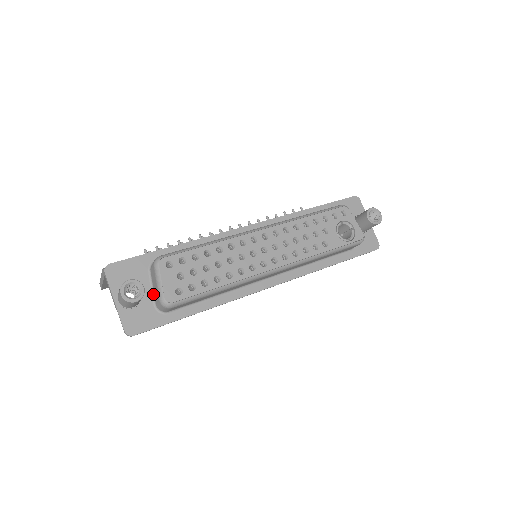
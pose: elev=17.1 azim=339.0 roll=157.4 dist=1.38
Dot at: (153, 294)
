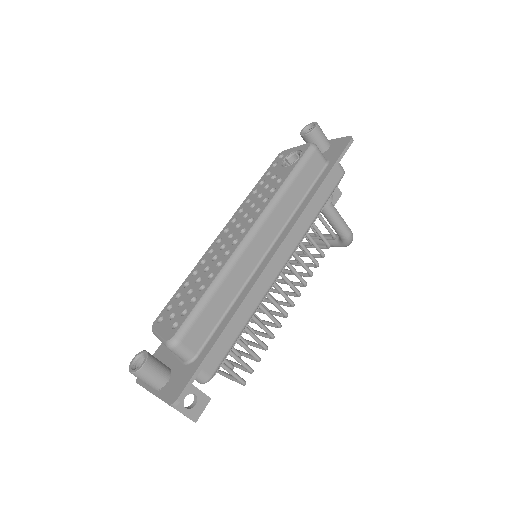
Dot at: (179, 358)
